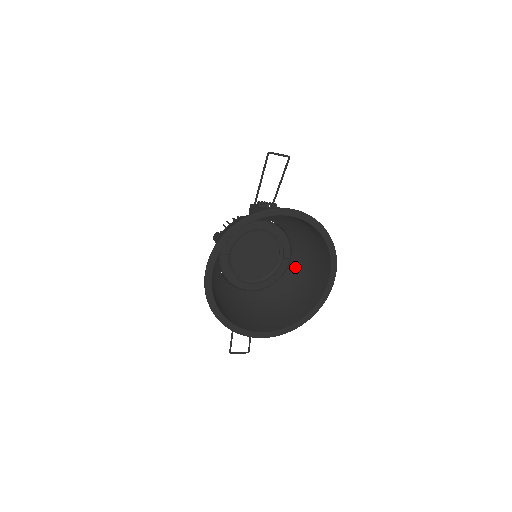
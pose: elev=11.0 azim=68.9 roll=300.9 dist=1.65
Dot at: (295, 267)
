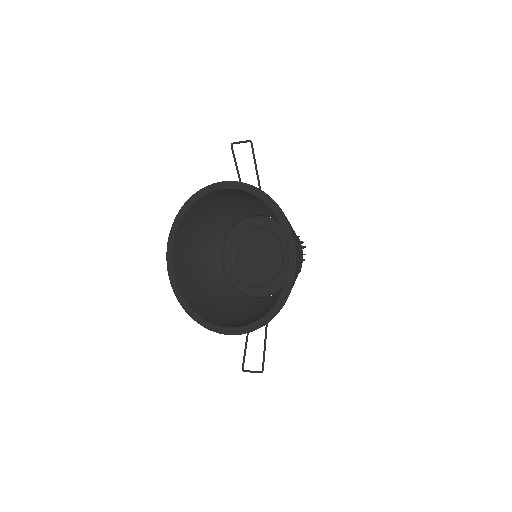
Dot at: occluded
